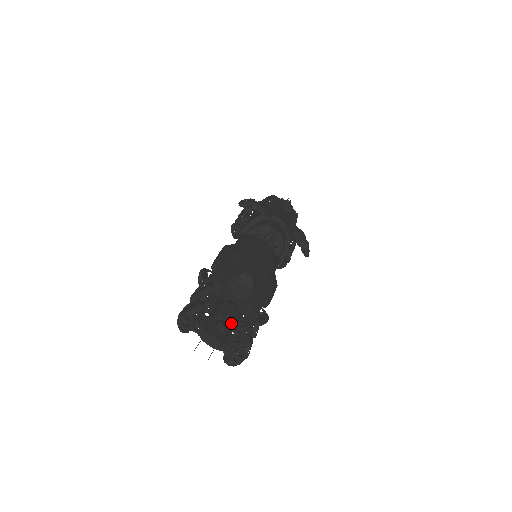
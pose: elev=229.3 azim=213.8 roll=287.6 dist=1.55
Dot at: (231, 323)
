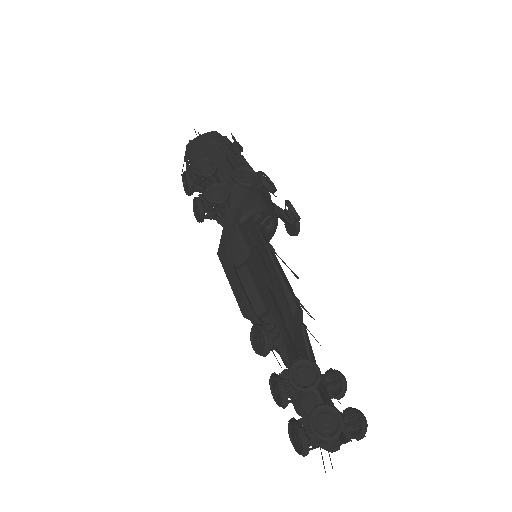
Dot at: occluded
